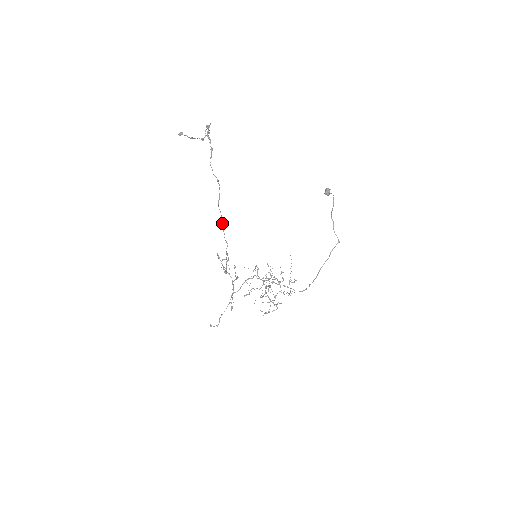
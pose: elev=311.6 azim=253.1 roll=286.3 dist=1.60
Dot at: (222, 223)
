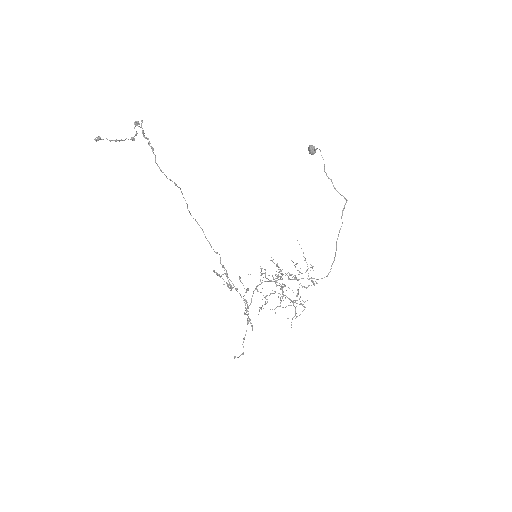
Dot at: occluded
